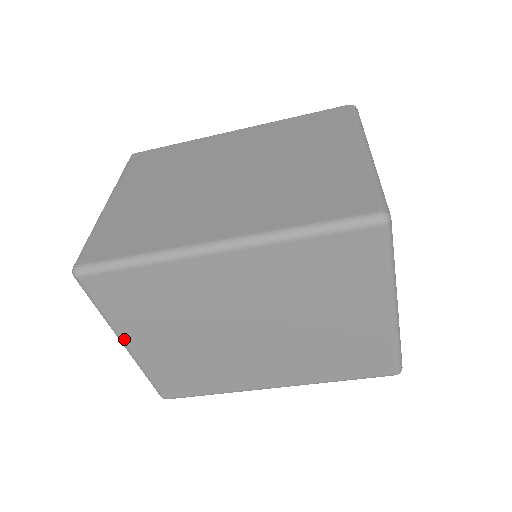
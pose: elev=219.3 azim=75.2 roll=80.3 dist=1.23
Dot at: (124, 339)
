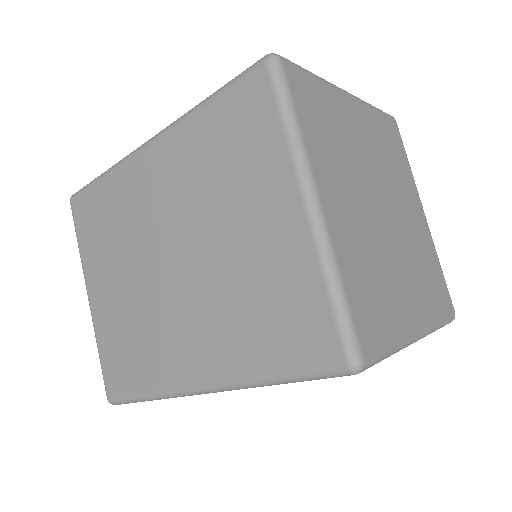
Dot at: (88, 284)
